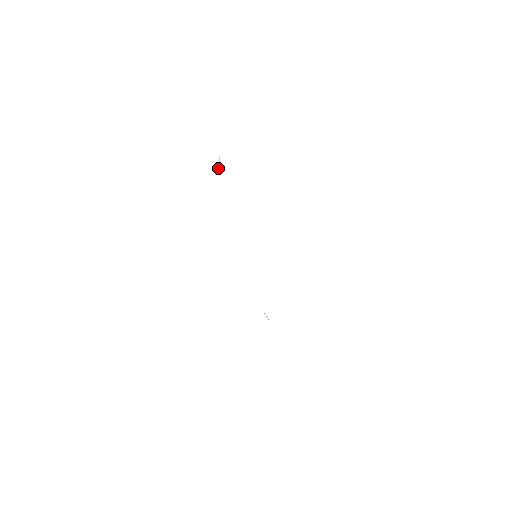
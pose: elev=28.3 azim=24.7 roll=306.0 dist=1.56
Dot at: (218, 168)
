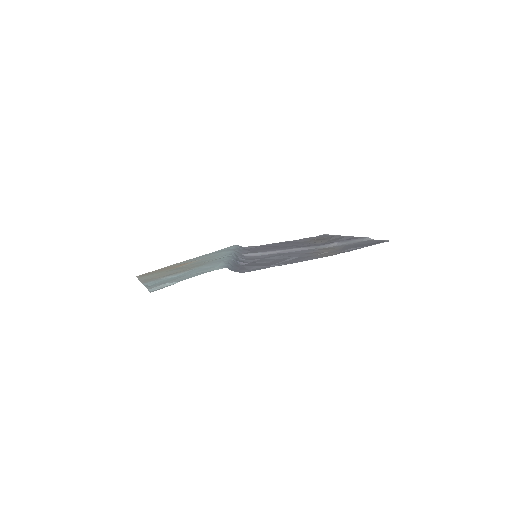
Dot at: (157, 282)
